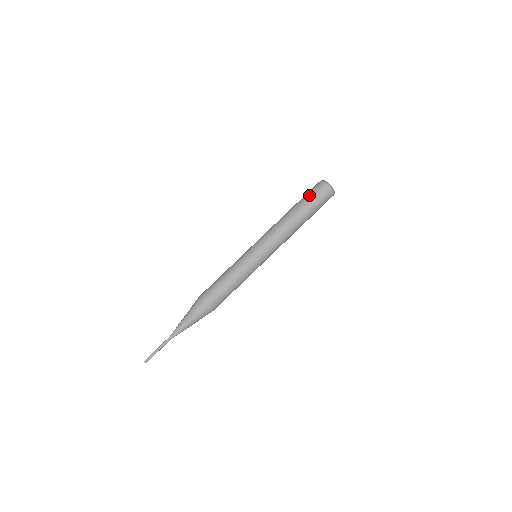
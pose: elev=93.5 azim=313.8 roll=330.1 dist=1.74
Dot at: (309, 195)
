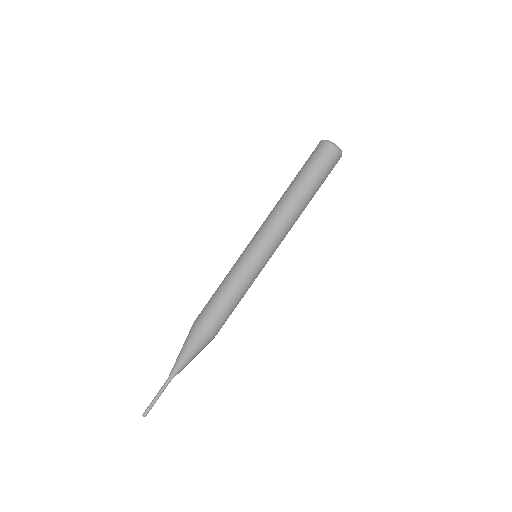
Dot at: (315, 166)
